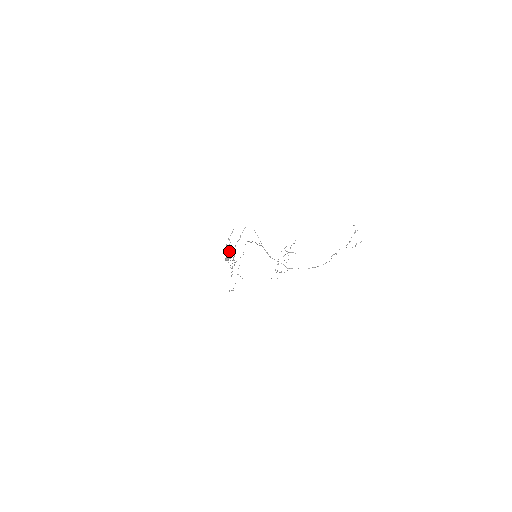
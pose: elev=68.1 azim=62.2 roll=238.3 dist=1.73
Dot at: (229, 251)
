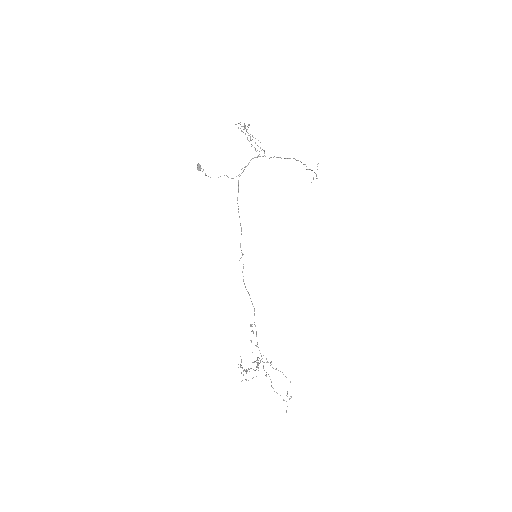
Dot at: occluded
